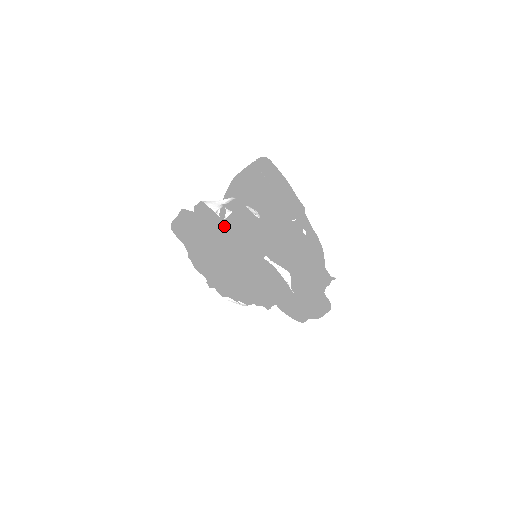
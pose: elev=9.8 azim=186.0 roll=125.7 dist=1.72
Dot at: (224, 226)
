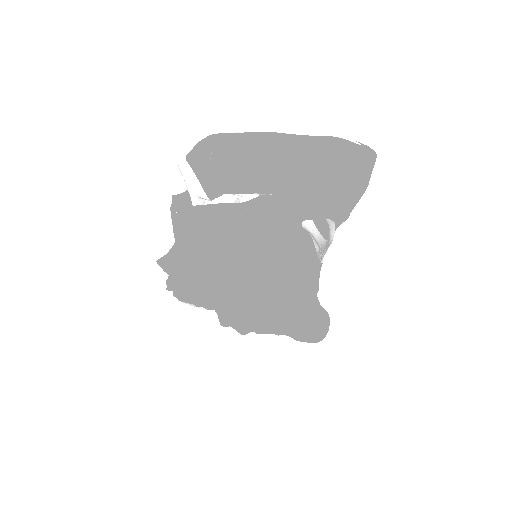
Dot at: (311, 269)
